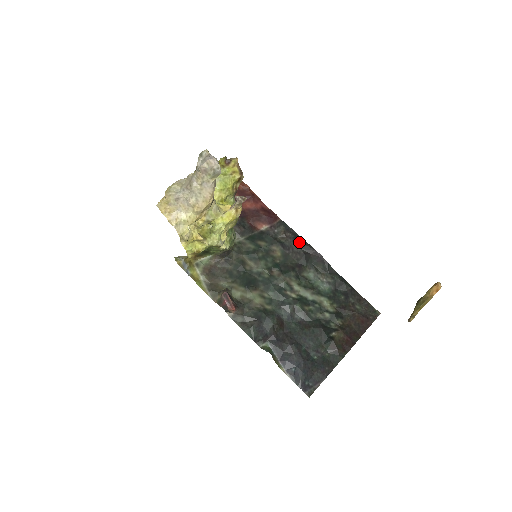
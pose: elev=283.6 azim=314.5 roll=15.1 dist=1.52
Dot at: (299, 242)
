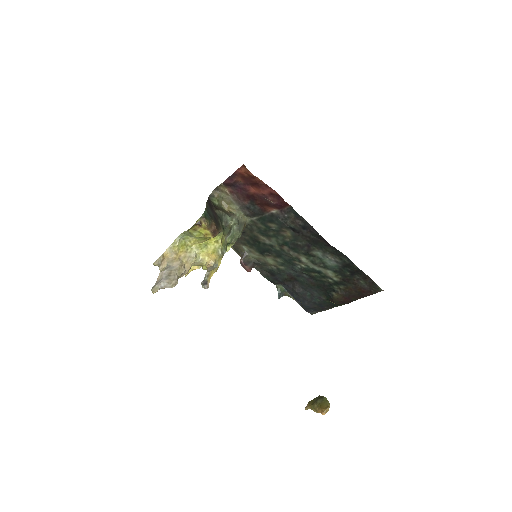
Dot at: (309, 229)
